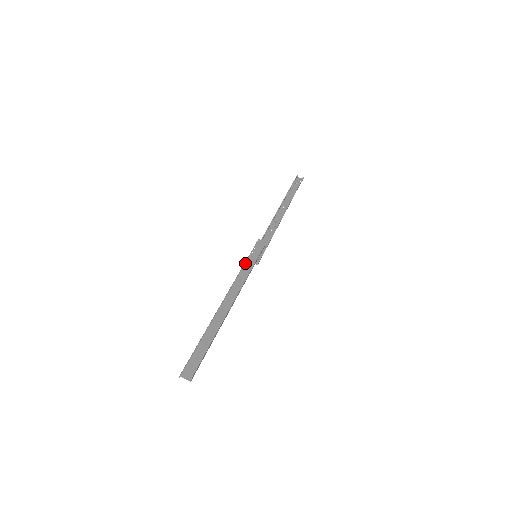
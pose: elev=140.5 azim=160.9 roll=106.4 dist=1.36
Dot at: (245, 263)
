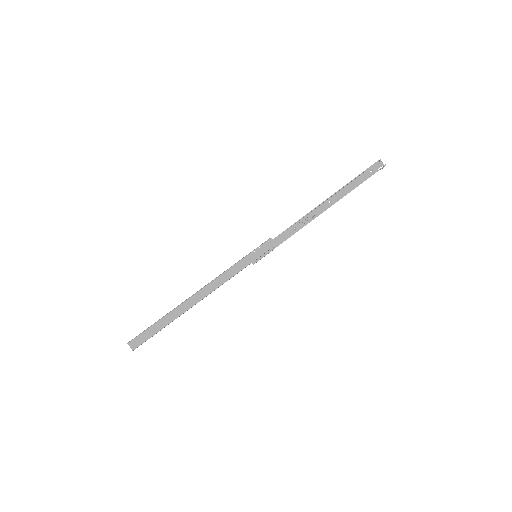
Dot at: (239, 261)
